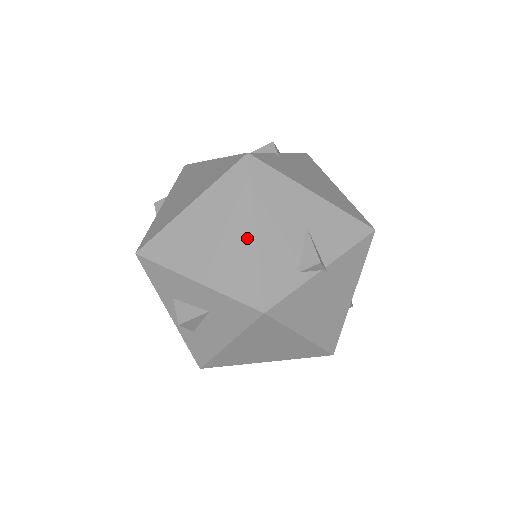
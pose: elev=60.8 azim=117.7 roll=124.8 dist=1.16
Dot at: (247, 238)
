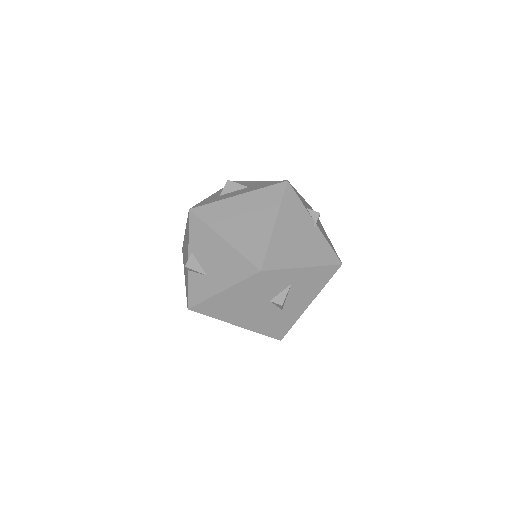
Dot at: occluded
